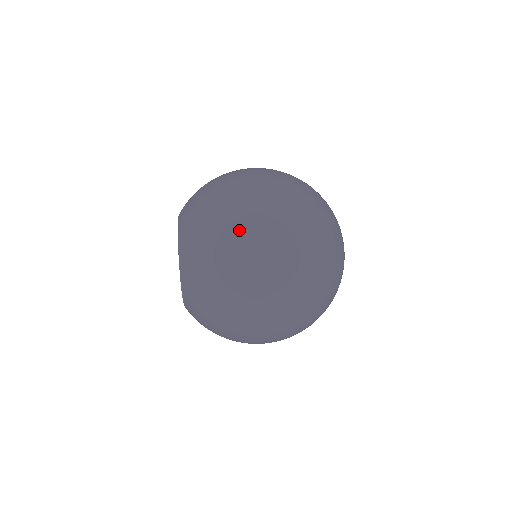
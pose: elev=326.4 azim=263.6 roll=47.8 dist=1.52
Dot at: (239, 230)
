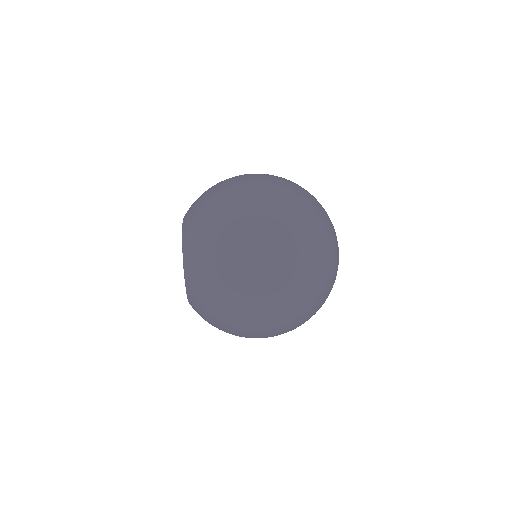
Dot at: (242, 302)
